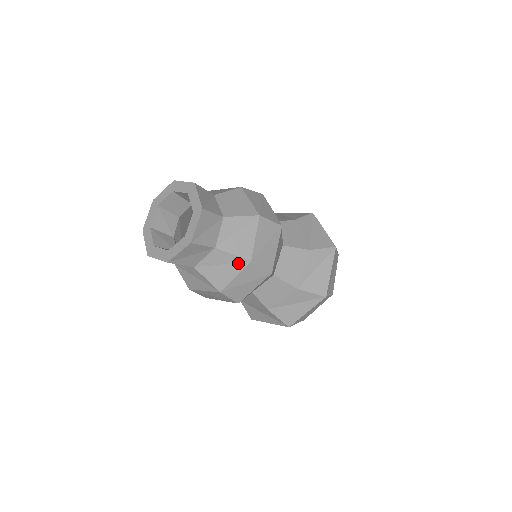
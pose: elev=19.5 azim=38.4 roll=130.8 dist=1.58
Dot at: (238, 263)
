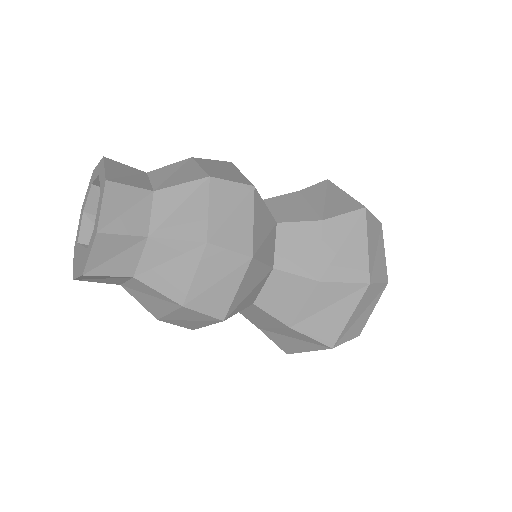
Dot at: (197, 190)
